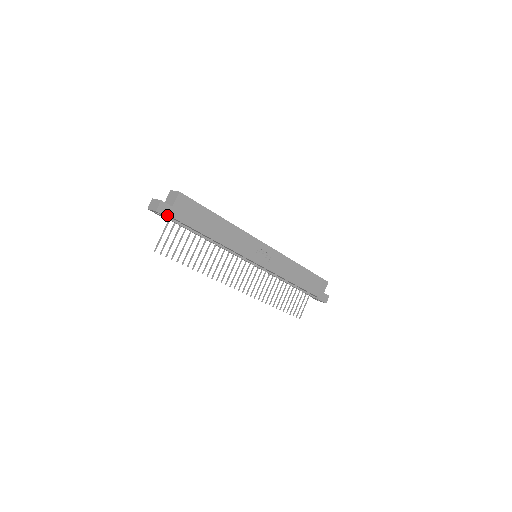
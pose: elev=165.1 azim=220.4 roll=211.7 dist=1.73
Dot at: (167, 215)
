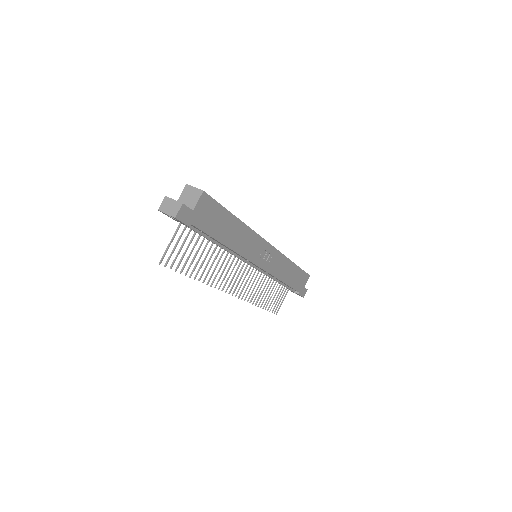
Dot at: (186, 221)
